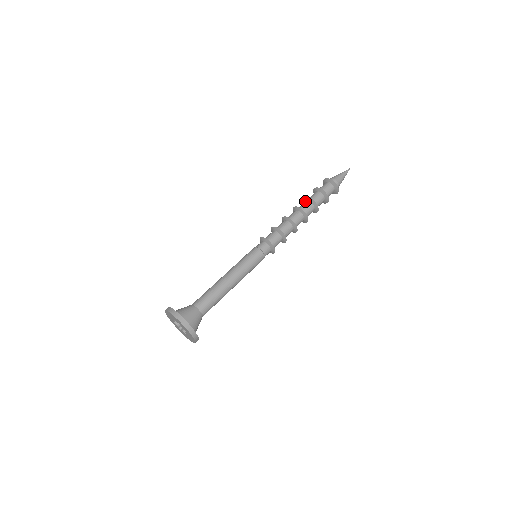
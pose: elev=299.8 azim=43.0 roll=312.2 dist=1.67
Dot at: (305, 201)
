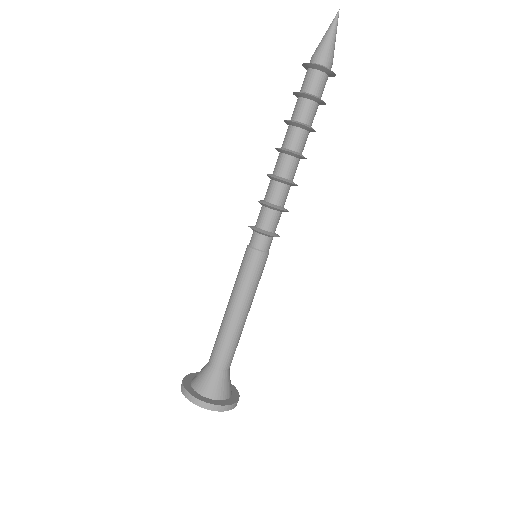
Dot at: (299, 130)
